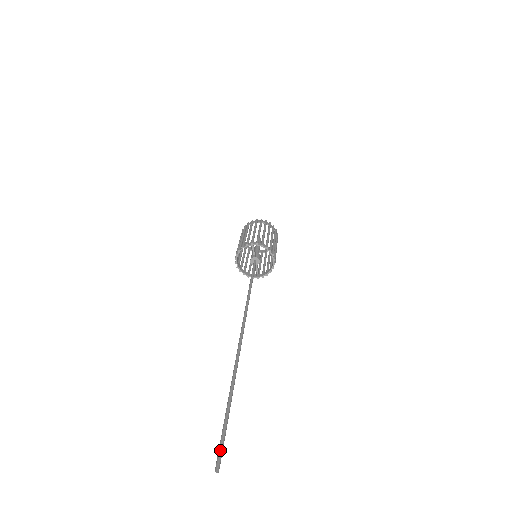
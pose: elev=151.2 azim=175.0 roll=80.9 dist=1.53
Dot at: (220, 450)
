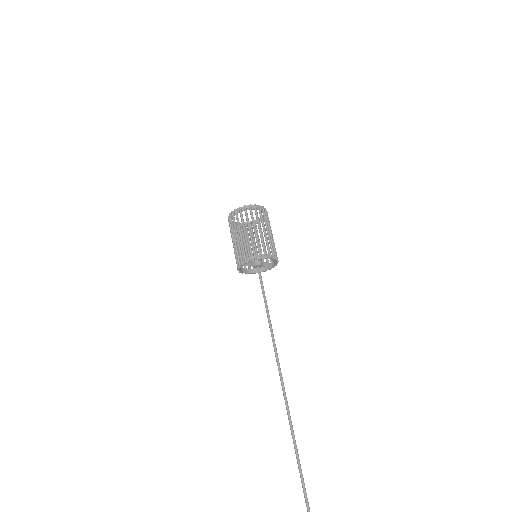
Dot at: out of frame
